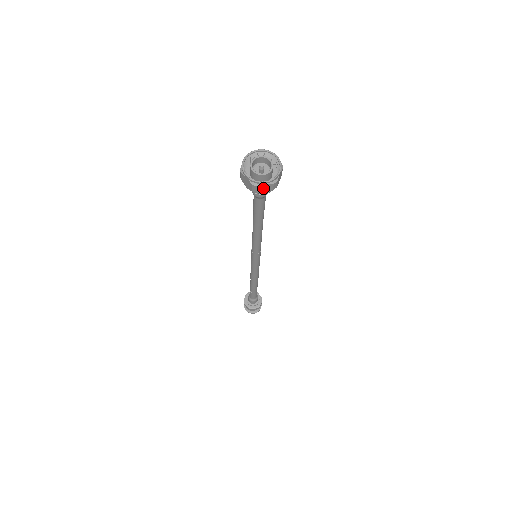
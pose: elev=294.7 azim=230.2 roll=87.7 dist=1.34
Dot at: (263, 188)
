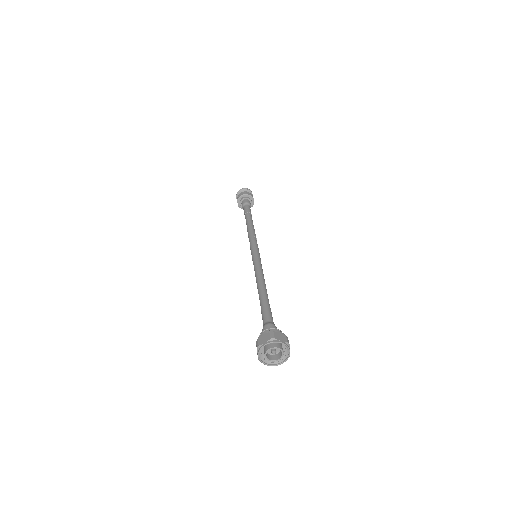
Dot at: (265, 359)
